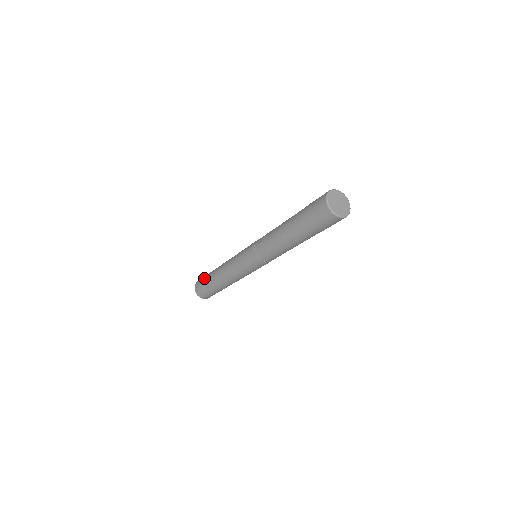
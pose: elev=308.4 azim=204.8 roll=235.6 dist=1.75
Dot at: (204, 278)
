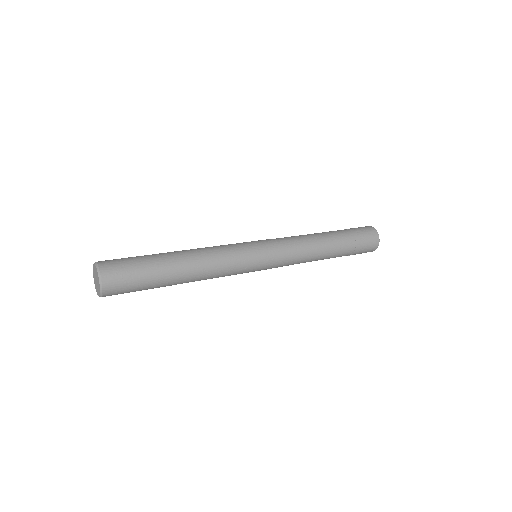
Dot at: occluded
